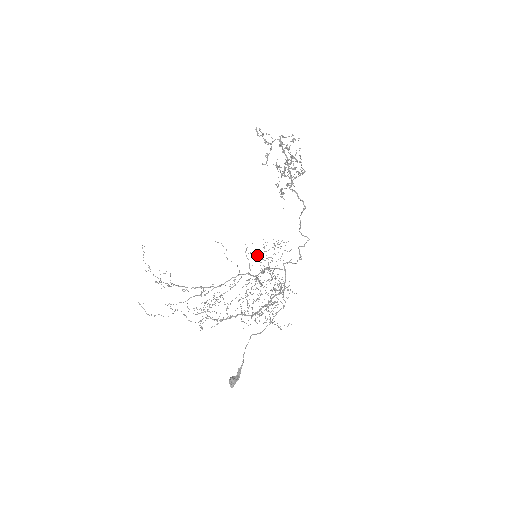
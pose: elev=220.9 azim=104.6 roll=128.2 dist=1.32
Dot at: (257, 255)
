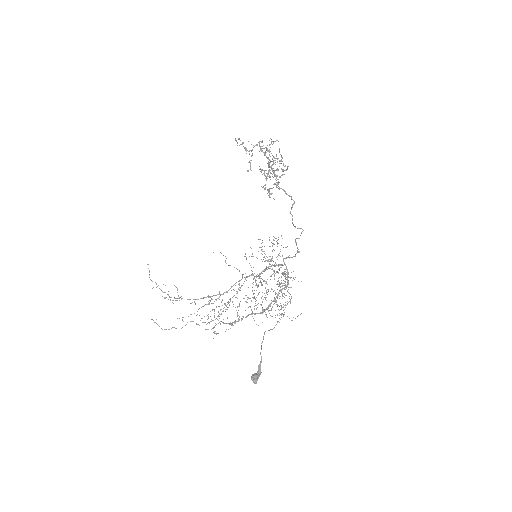
Dot at: occluded
